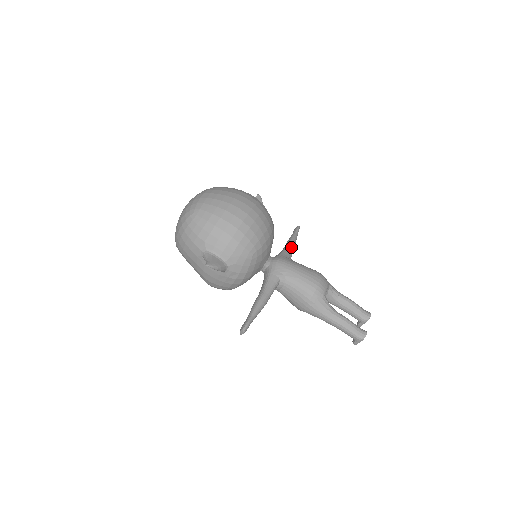
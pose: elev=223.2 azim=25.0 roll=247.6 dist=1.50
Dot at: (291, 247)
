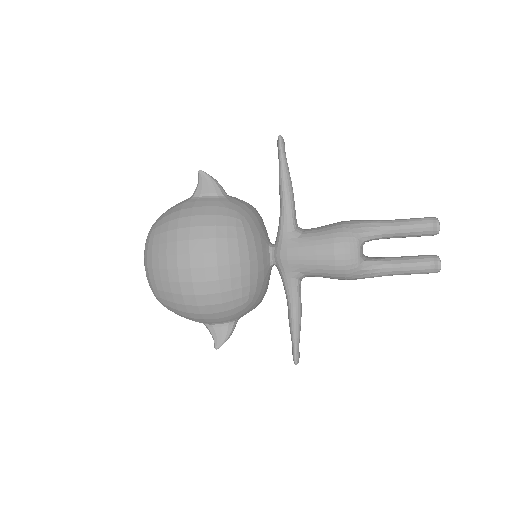
Dot at: (287, 204)
